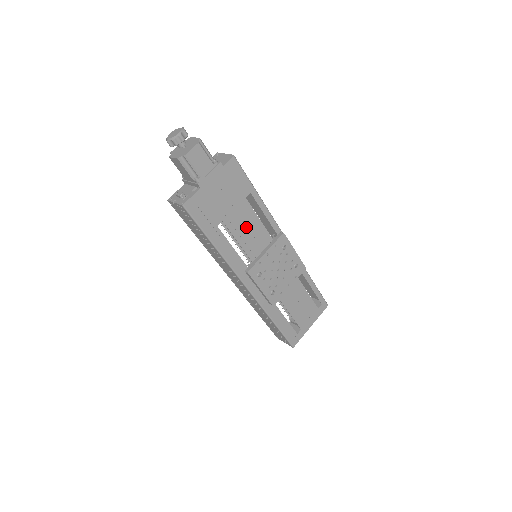
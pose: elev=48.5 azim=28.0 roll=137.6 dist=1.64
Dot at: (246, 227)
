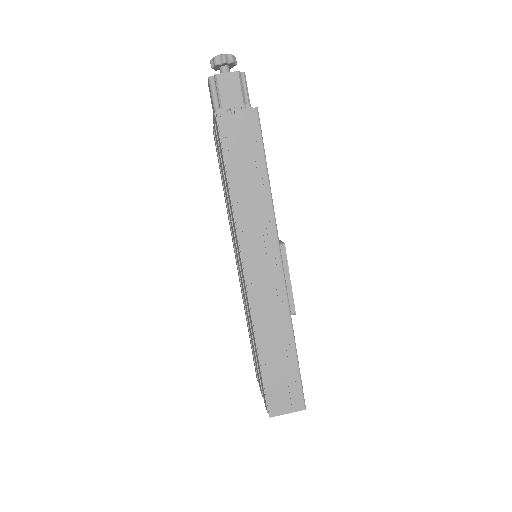
Dot at: occluded
